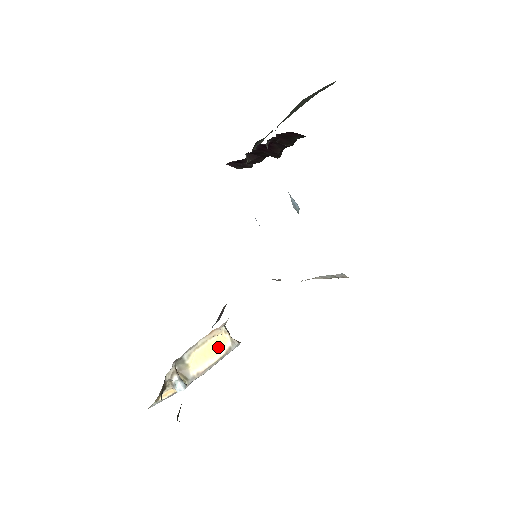
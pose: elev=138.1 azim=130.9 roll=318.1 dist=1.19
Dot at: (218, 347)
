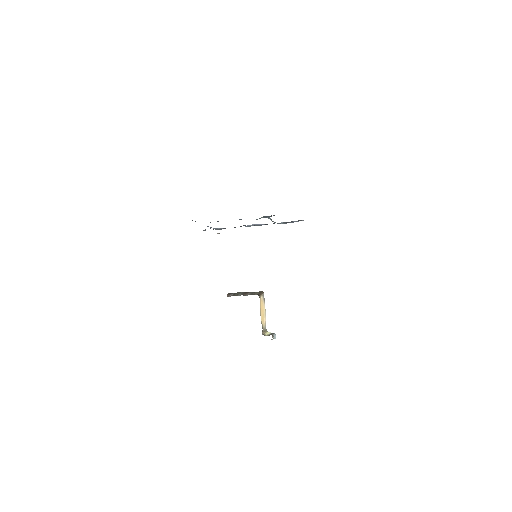
Dot at: (262, 305)
